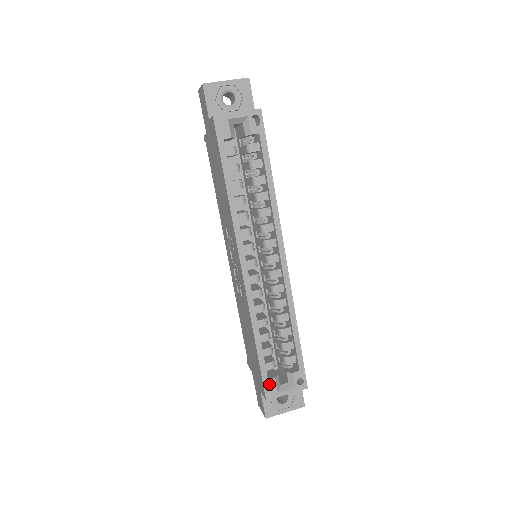
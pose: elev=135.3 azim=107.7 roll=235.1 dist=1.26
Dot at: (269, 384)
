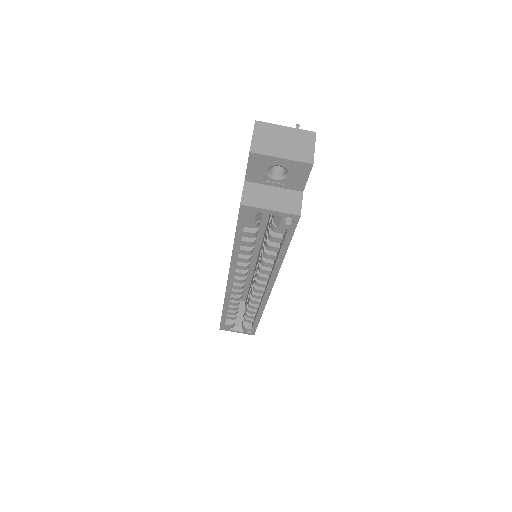
Dot at: (225, 326)
